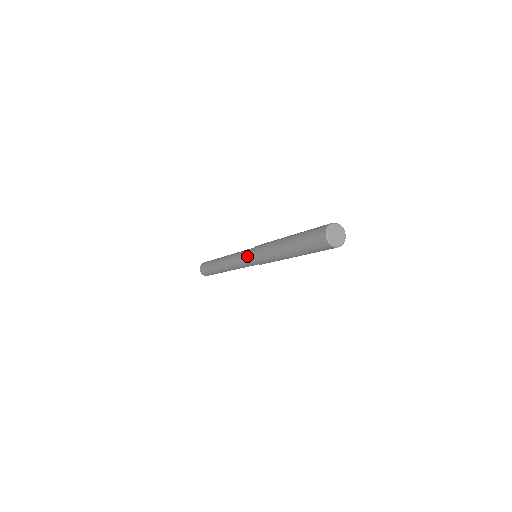
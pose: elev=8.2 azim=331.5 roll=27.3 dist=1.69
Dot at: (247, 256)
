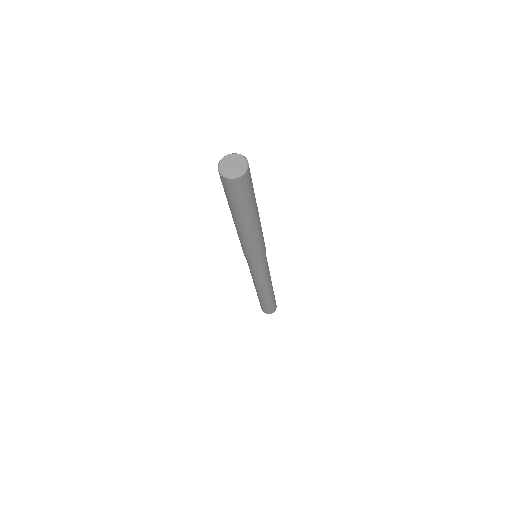
Dot at: (248, 263)
